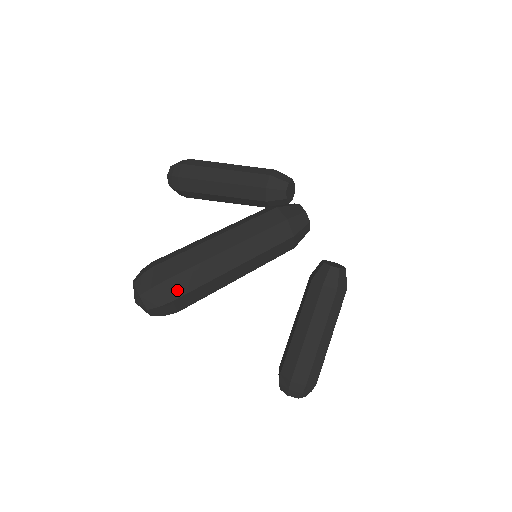
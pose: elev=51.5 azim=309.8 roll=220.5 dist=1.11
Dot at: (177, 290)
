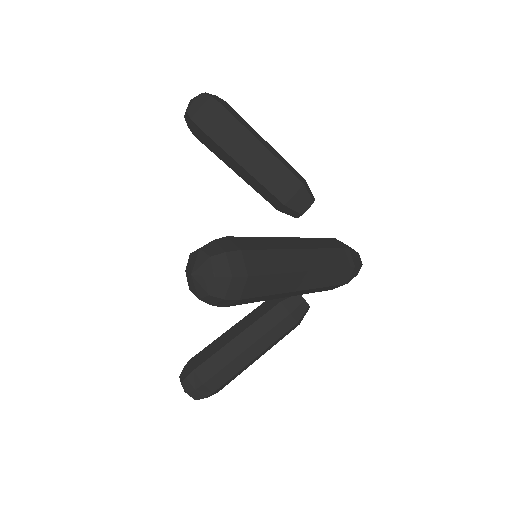
Dot at: (251, 290)
